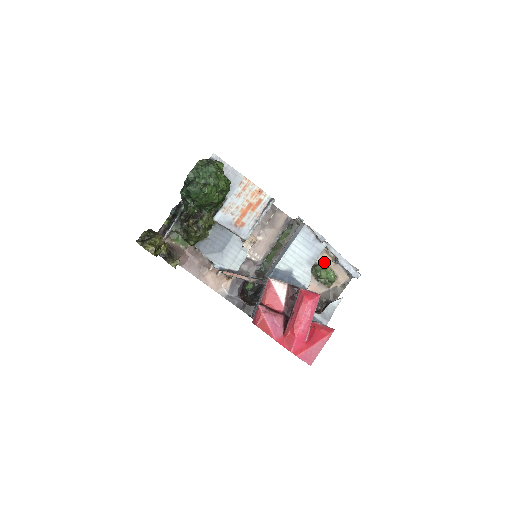
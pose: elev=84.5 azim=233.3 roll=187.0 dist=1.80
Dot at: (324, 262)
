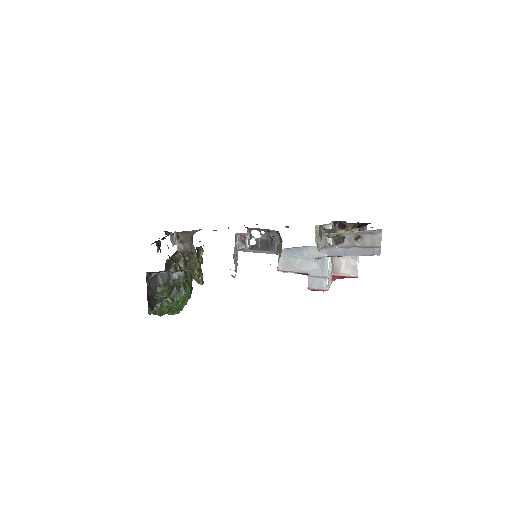
Dot at: (336, 229)
